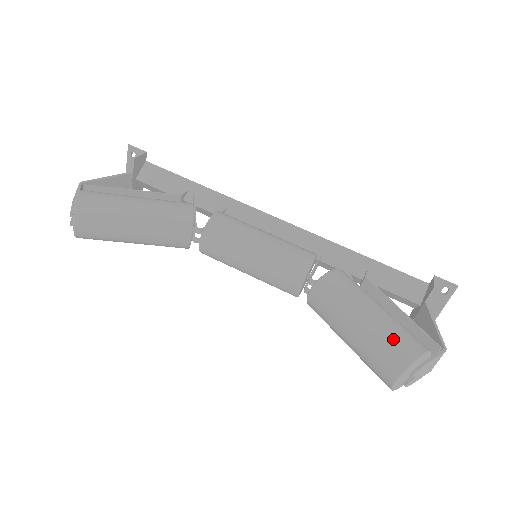
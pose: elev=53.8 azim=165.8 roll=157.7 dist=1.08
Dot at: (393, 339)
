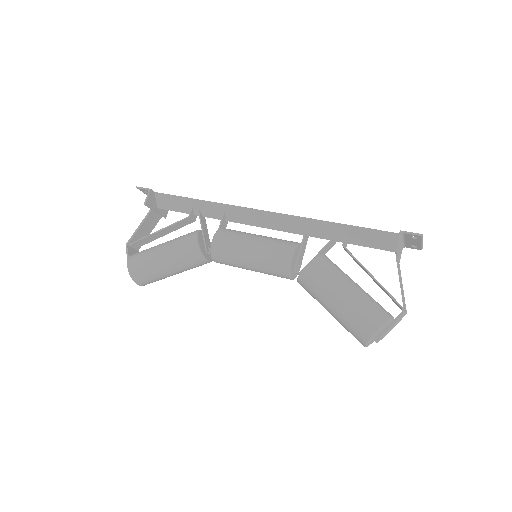
Dot at: (354, 323)
